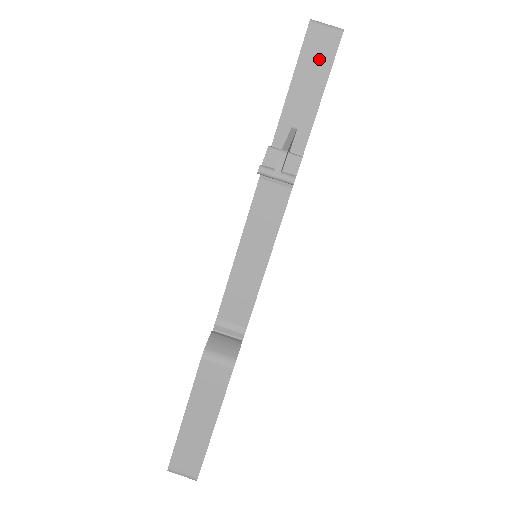
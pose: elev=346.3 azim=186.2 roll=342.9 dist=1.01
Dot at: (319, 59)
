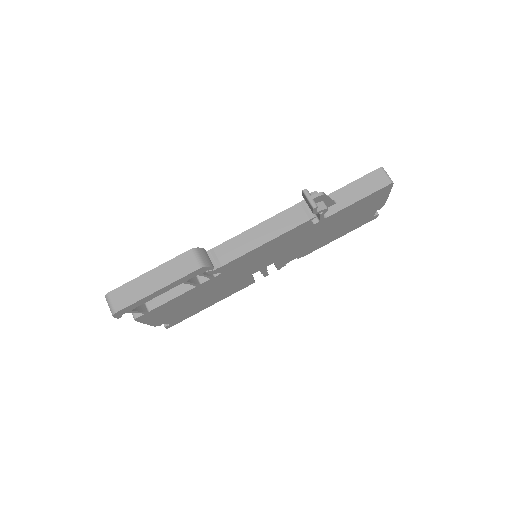
Dot at: (372, 184)
